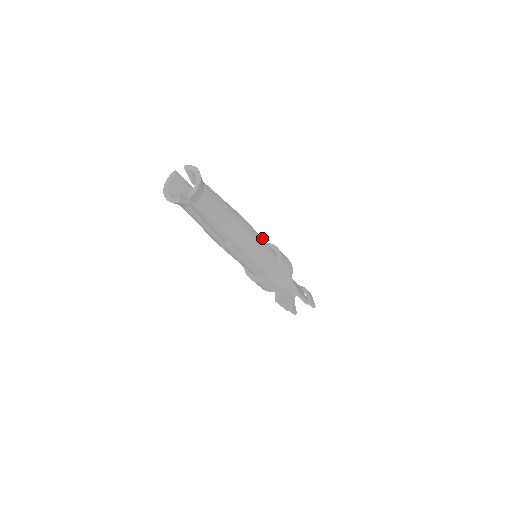
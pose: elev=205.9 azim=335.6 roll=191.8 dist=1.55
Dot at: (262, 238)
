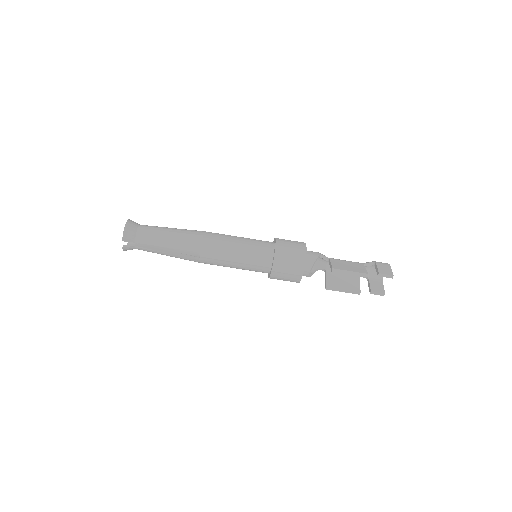
Dot at: (242, 238)
